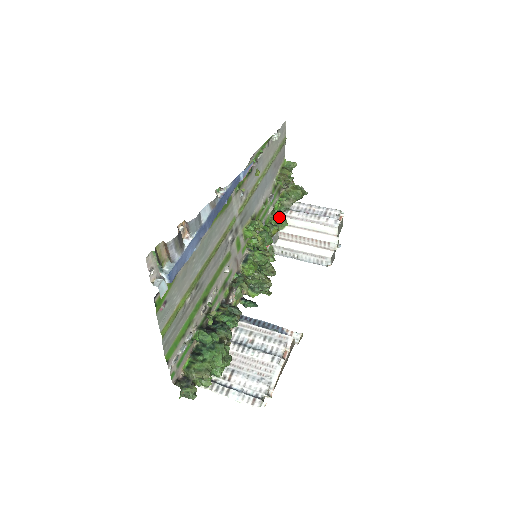
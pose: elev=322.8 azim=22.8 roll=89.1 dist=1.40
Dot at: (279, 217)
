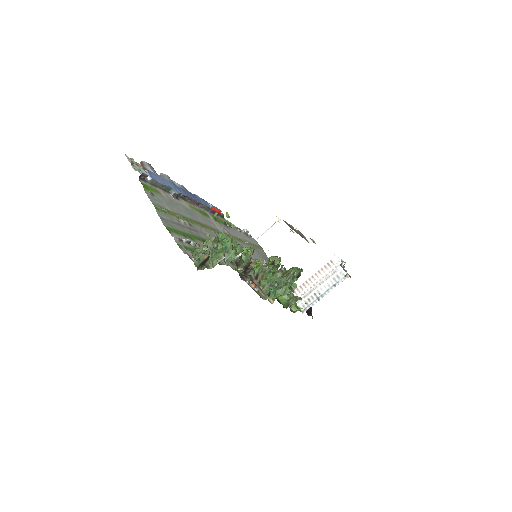
Dot at: occluded
